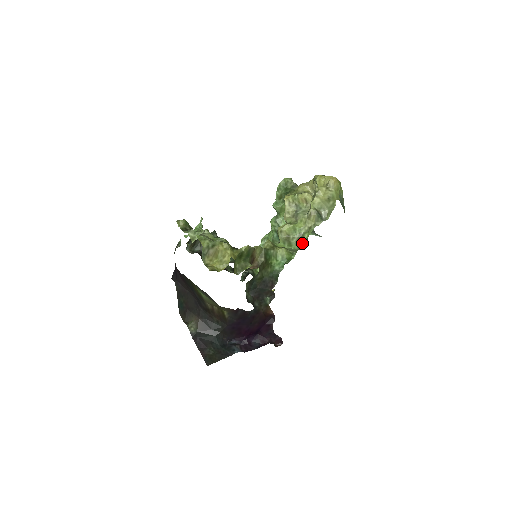
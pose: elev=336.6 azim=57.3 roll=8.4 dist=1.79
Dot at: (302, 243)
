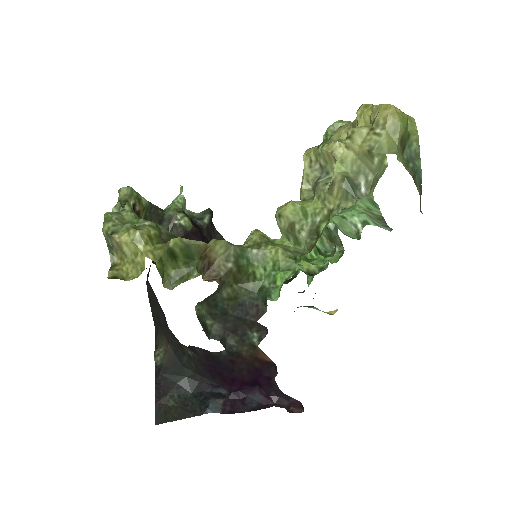
Dot at: (315, 241)
